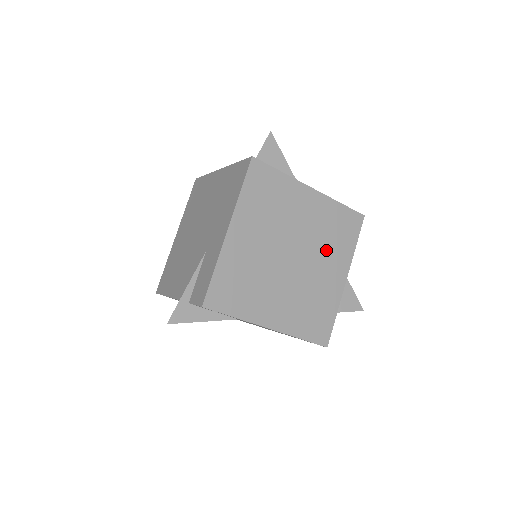
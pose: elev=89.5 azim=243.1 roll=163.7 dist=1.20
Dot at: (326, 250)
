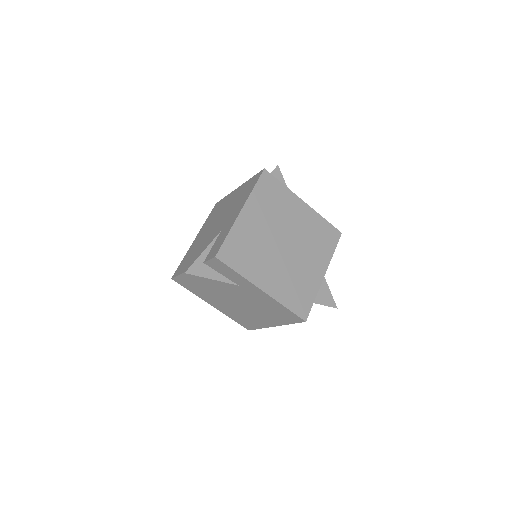
Dot at: (311, 248)
